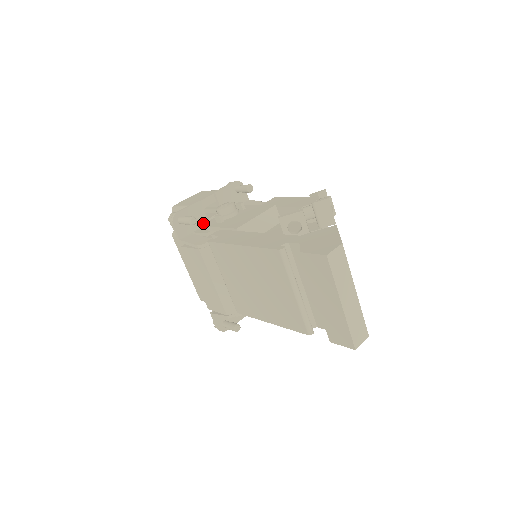
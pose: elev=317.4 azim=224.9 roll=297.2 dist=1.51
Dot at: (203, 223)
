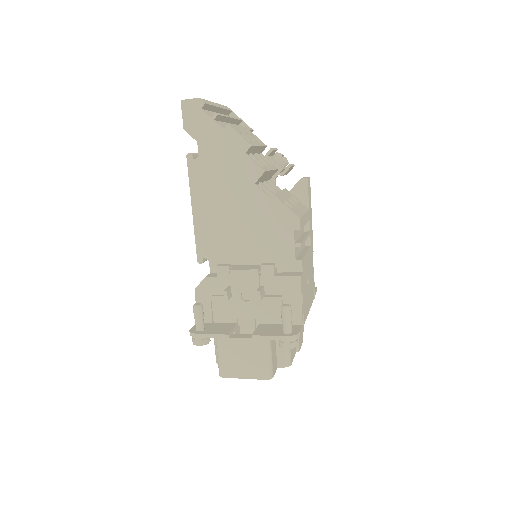
Dot at: occluded
